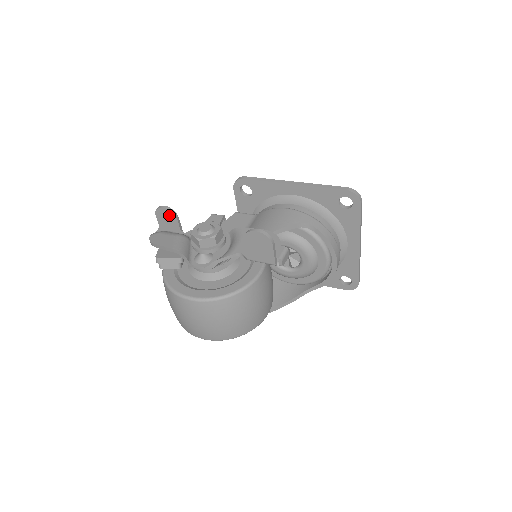
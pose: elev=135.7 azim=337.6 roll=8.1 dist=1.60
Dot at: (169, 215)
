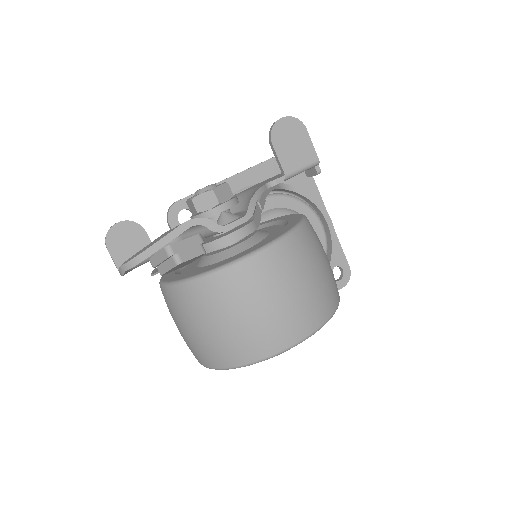
Dot at: (130, 231)
